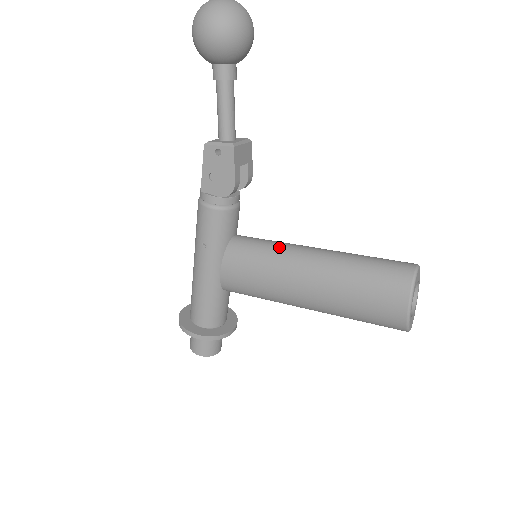
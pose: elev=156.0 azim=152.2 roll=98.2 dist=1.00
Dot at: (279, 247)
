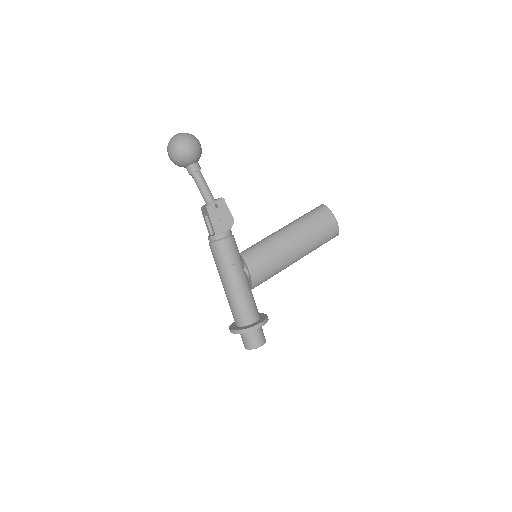
Dot at: (267, 239)
